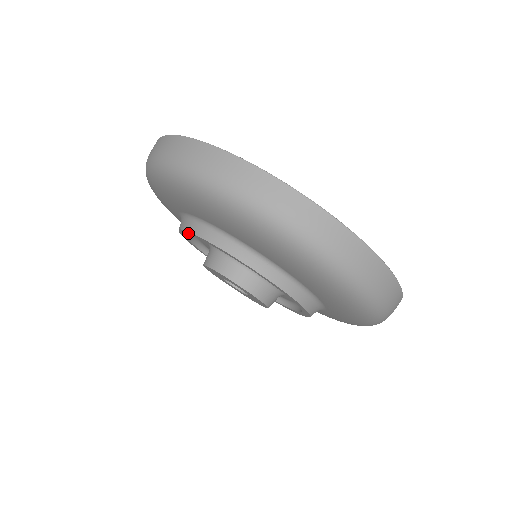
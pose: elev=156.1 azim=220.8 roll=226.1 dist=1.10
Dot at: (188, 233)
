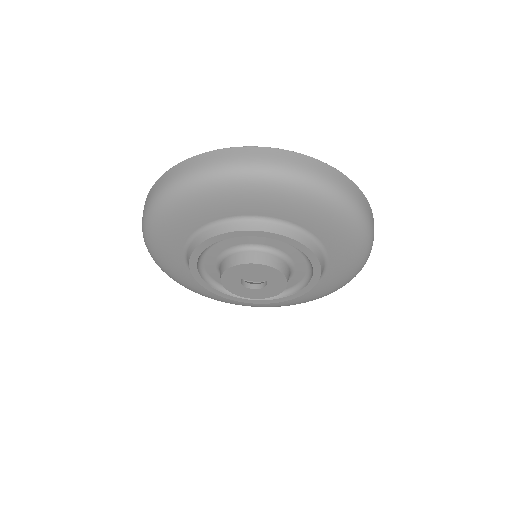
Dot at: (226, 236)
